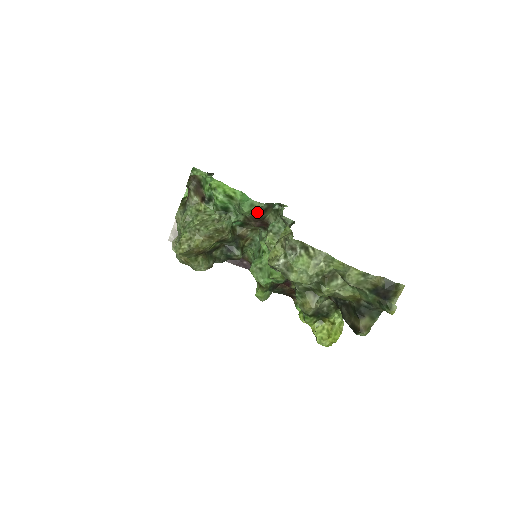
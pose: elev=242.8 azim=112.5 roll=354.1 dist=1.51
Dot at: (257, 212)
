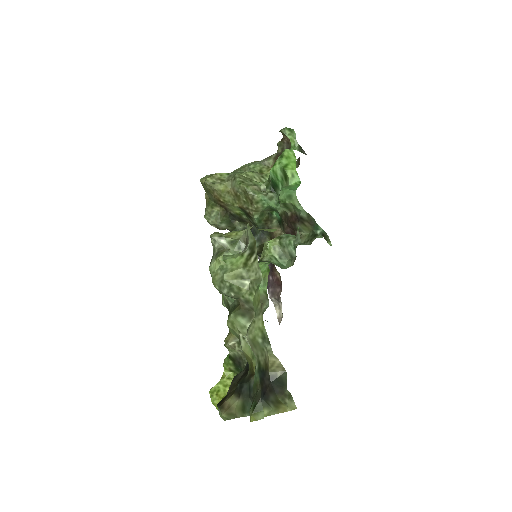
Dot at: (294, 214)
